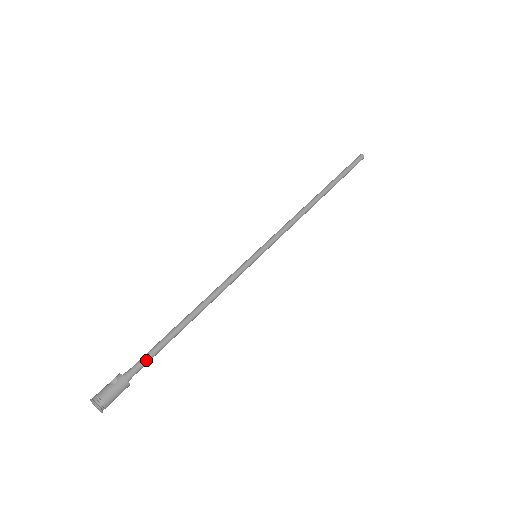
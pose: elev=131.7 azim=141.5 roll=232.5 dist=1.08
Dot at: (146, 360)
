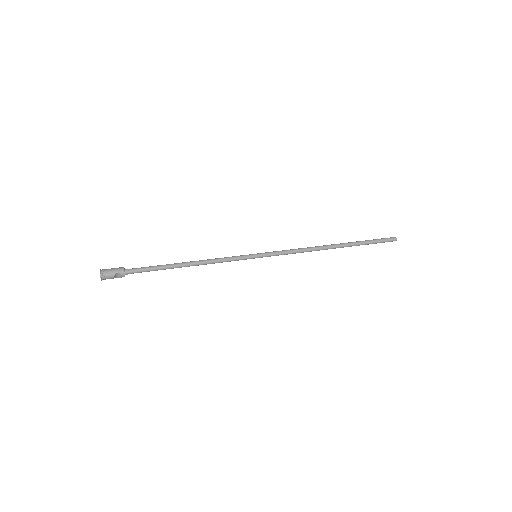
Dot at: (142, 268)
